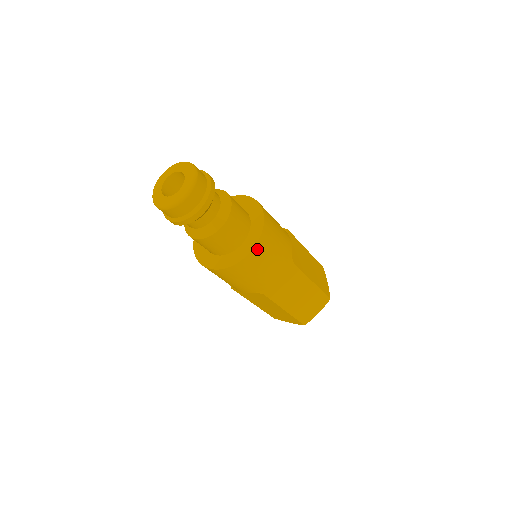
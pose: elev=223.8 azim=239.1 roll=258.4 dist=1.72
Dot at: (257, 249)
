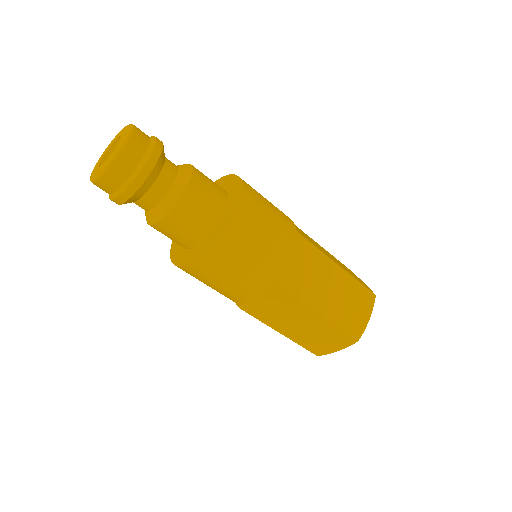
Dot at: (209, 258)
